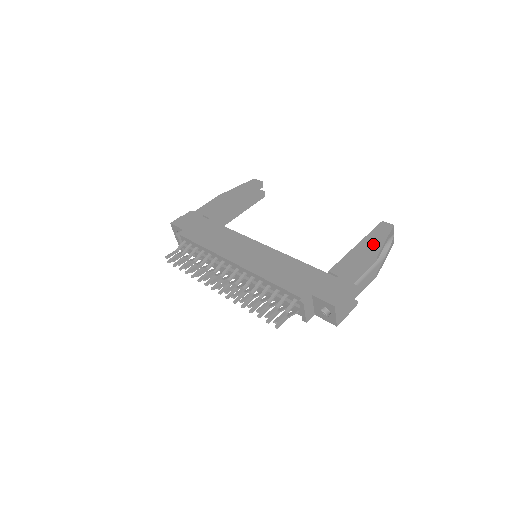
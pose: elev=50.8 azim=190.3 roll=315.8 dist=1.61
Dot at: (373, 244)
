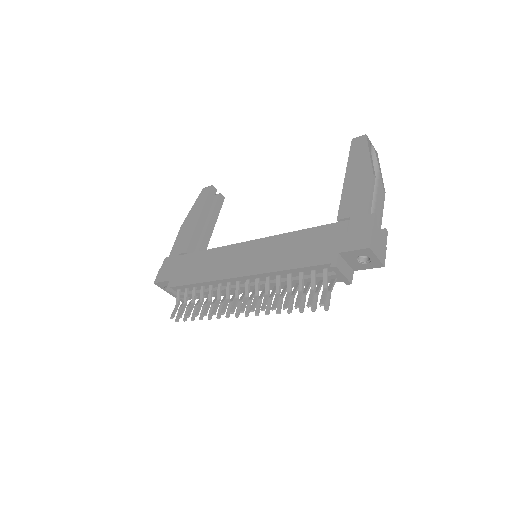
Dot at: (360, 165)
